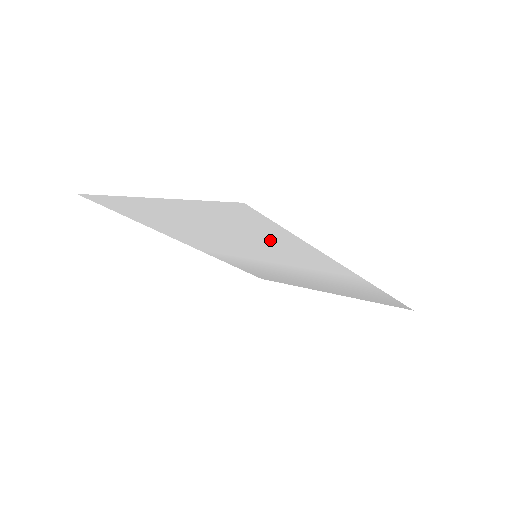
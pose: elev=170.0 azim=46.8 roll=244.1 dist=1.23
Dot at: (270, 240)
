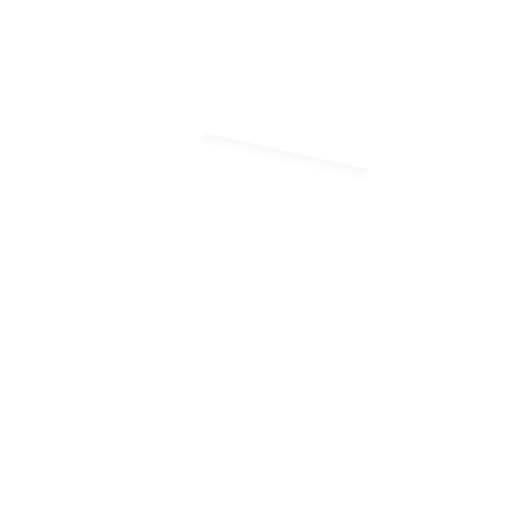
Dot at: (297, 320)
